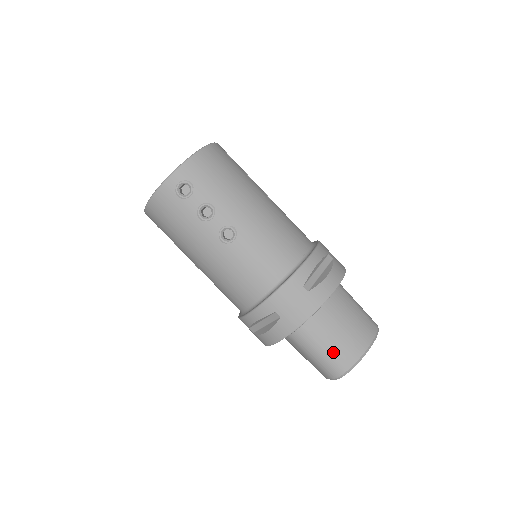
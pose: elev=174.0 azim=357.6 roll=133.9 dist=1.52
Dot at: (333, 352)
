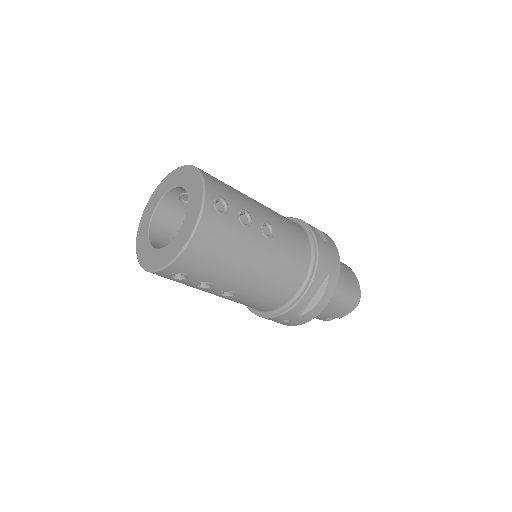
Dot at: (350, 285)
